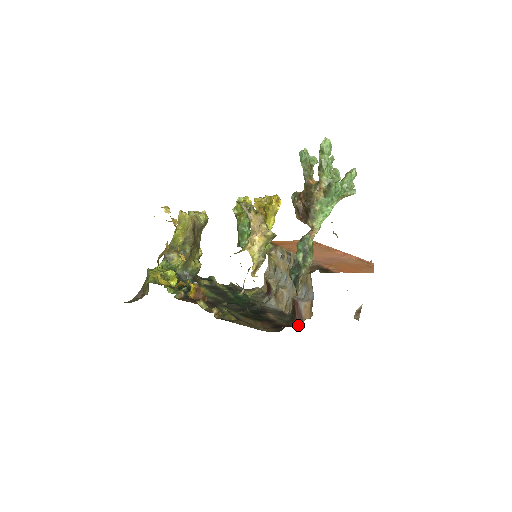
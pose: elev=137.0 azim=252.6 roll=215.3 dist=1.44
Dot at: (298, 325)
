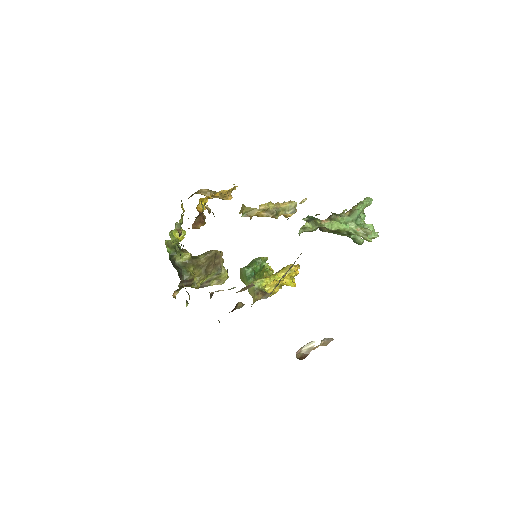
Dot at: occluded
